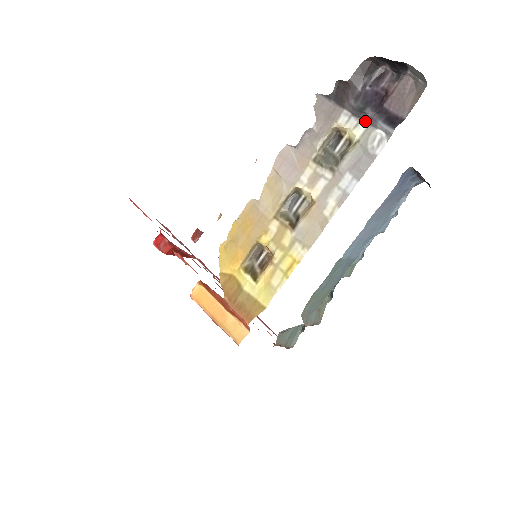
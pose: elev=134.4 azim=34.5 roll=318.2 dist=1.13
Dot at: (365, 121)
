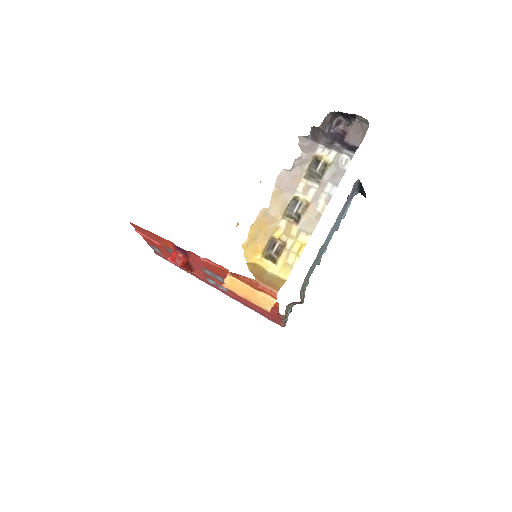
Dot at: (334, 150)
